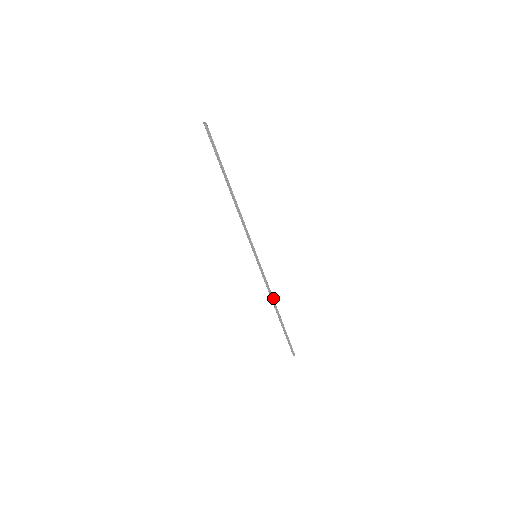
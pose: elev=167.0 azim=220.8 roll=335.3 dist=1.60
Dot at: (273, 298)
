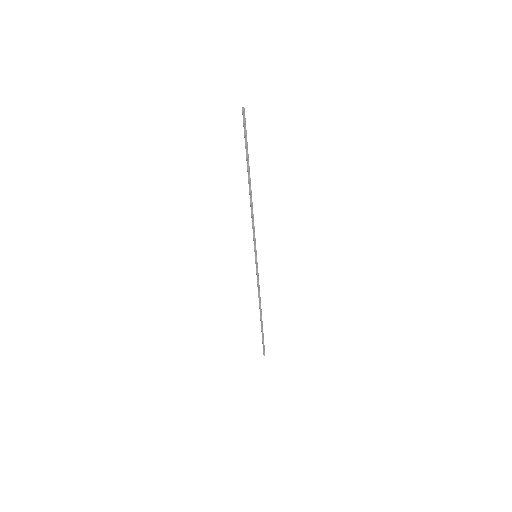
Dot at: (260, 299)
